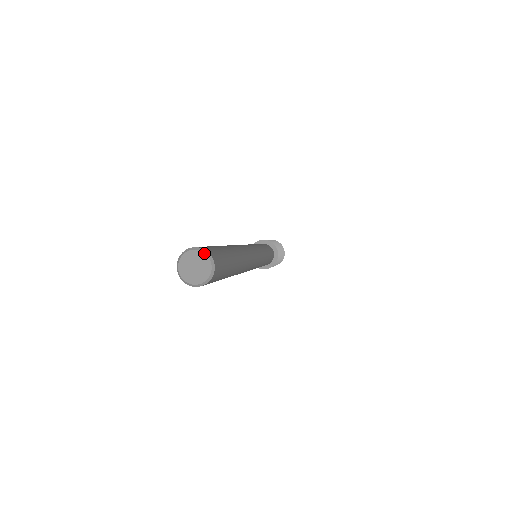
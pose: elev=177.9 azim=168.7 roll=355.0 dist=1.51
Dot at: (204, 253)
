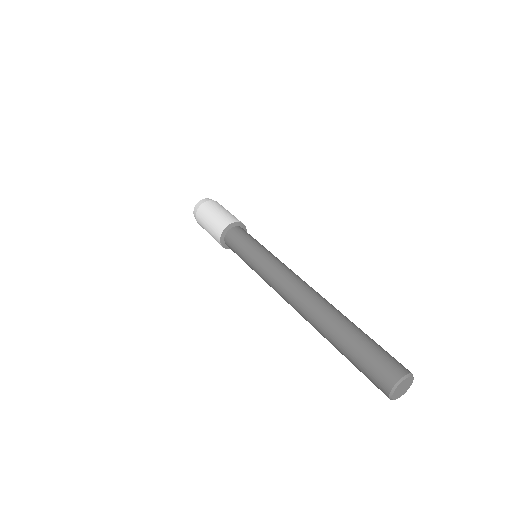
Dot at: (413, 378)
